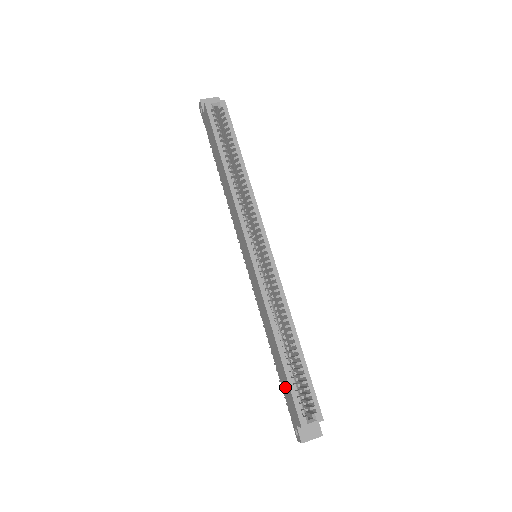
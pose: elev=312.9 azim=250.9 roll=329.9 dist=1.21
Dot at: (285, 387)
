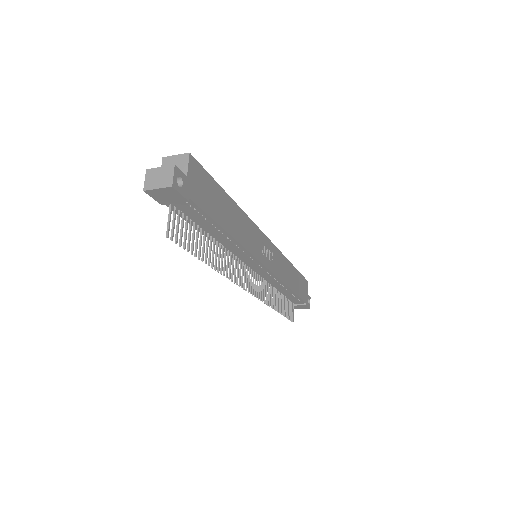
Dot at: occluded
